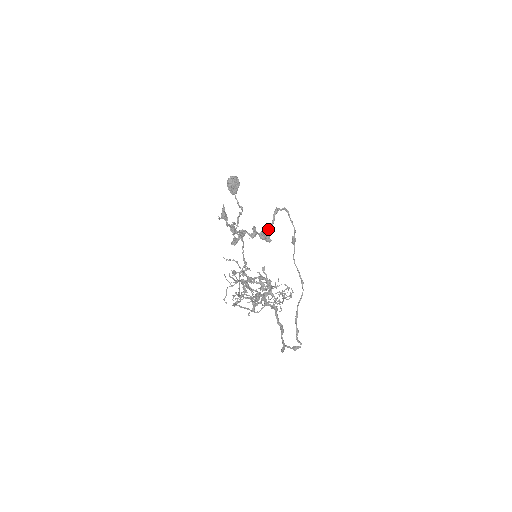
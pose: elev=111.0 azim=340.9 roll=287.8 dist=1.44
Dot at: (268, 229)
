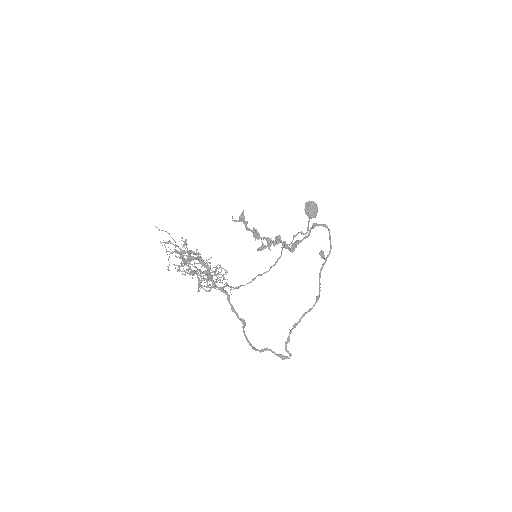
Dot at: (297, 241)
